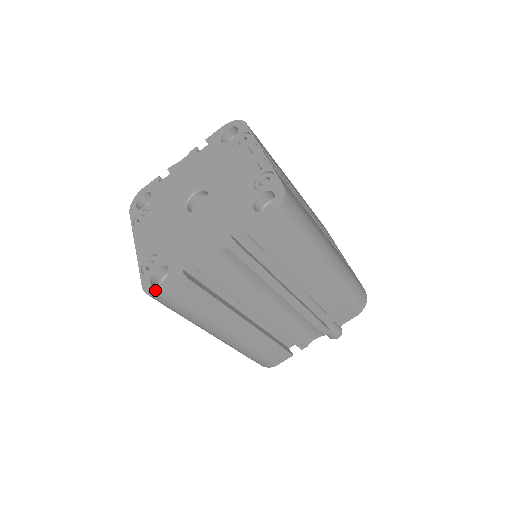
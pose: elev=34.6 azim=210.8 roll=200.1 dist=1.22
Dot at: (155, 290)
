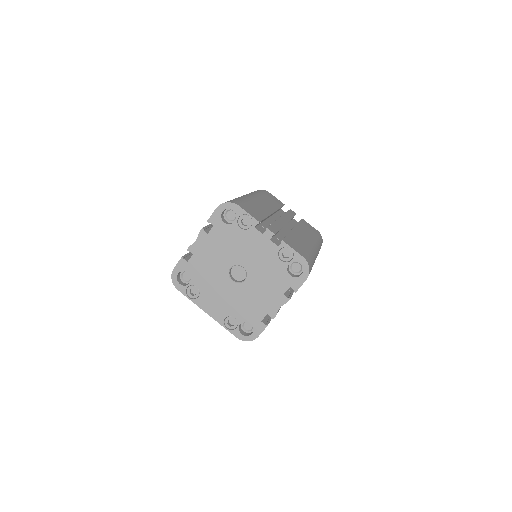
Dot at: (250, 338)
